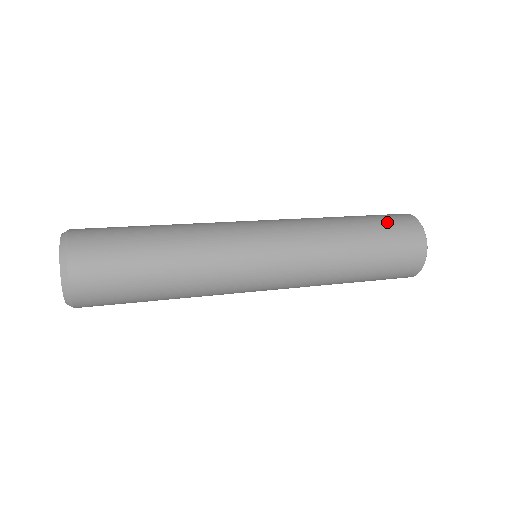
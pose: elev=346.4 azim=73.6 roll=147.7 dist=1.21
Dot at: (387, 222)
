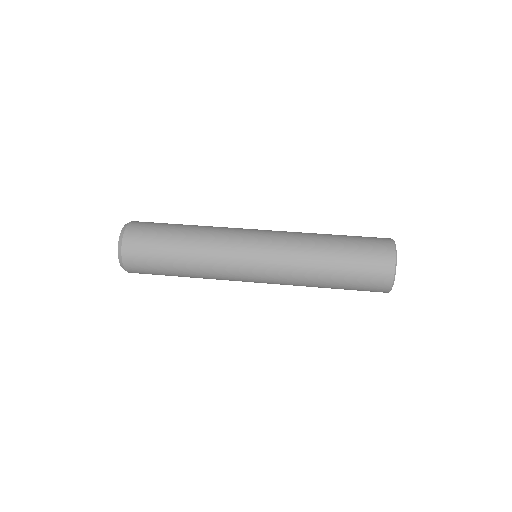
Dot at: (364, 259)
